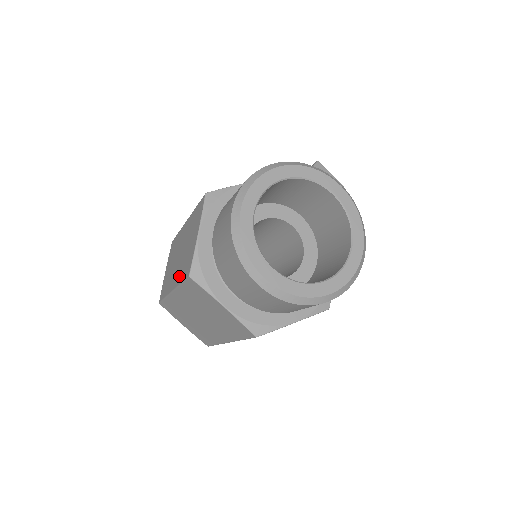
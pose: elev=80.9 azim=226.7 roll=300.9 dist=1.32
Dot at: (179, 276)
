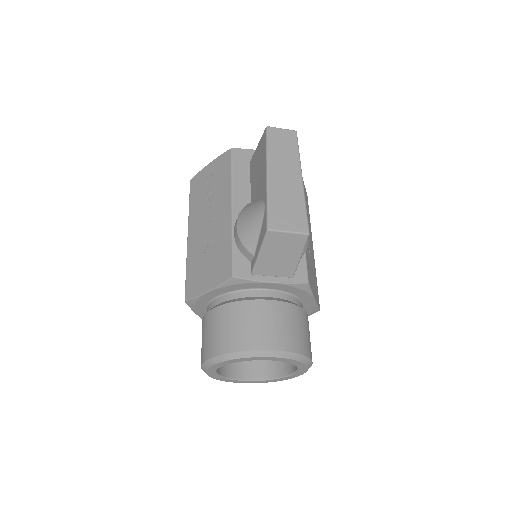
Dot at: occluded
